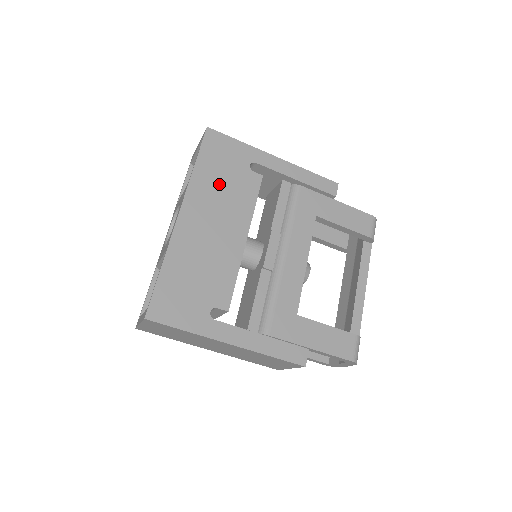
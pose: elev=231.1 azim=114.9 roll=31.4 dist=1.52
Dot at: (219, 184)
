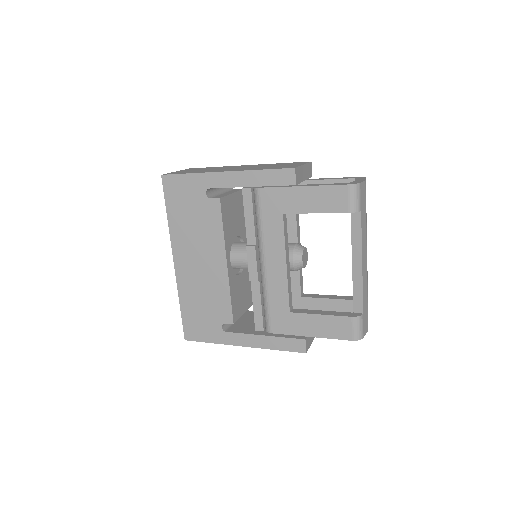
Dot at: (190, 224)
